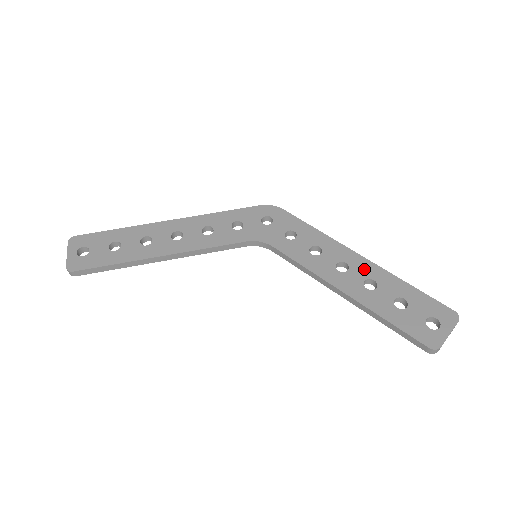
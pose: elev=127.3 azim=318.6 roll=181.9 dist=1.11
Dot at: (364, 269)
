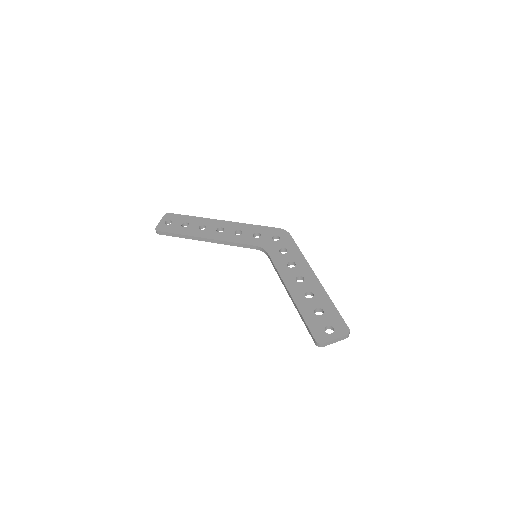
Dot at: (312, 285)
